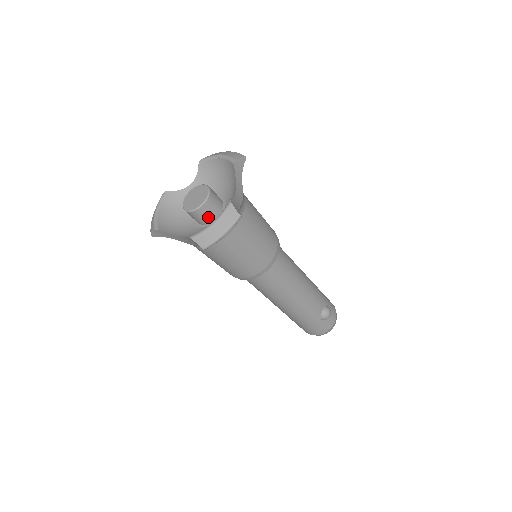
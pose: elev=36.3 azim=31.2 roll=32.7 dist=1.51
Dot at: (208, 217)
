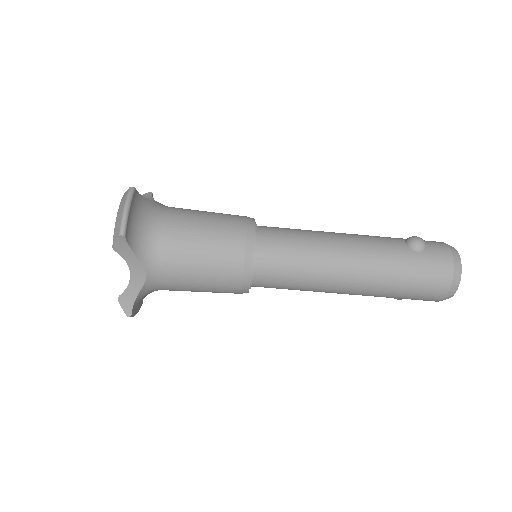
Dot at: occluded
